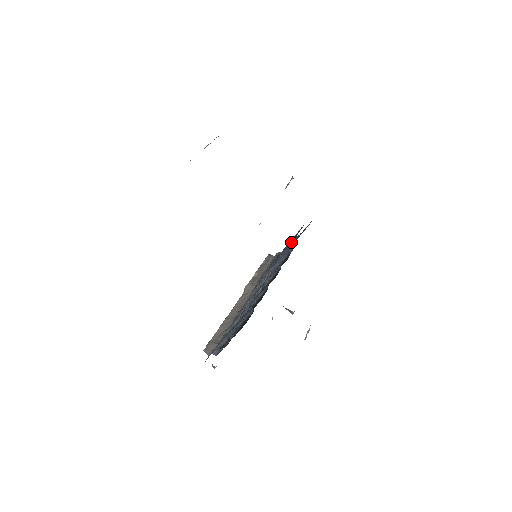
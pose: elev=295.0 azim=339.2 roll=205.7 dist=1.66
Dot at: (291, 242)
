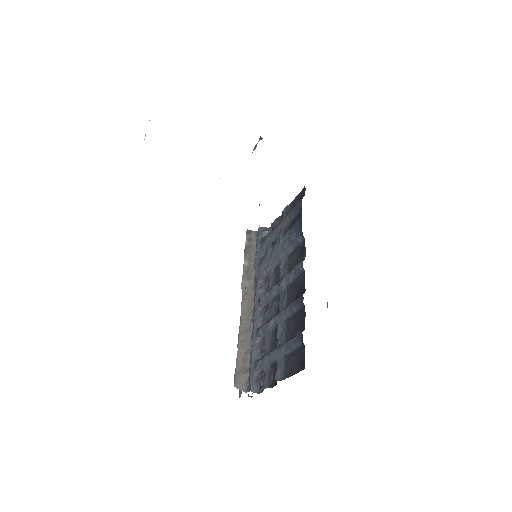
Dot at: (296, 228)
